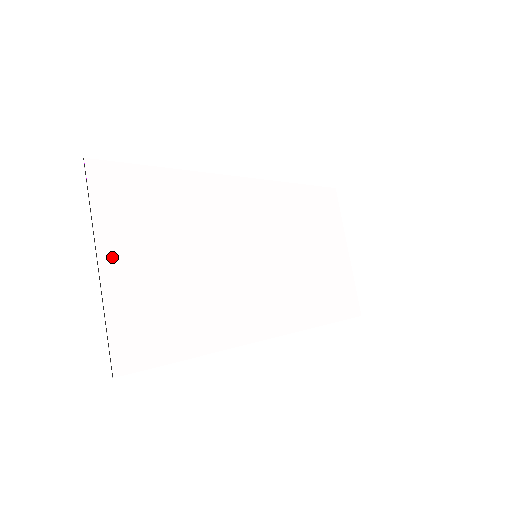
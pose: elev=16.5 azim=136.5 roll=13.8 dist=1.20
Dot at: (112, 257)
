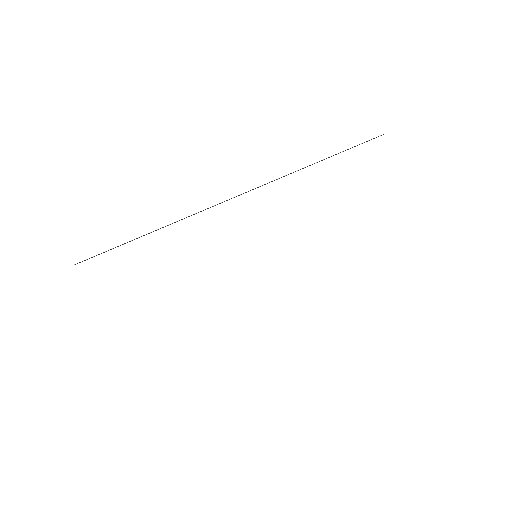
Dot at: (120, 314)
